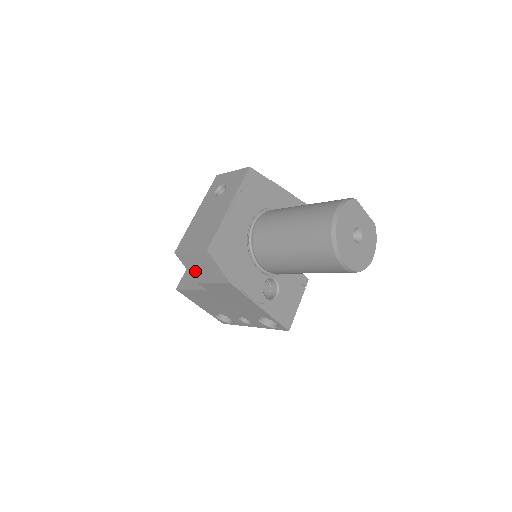
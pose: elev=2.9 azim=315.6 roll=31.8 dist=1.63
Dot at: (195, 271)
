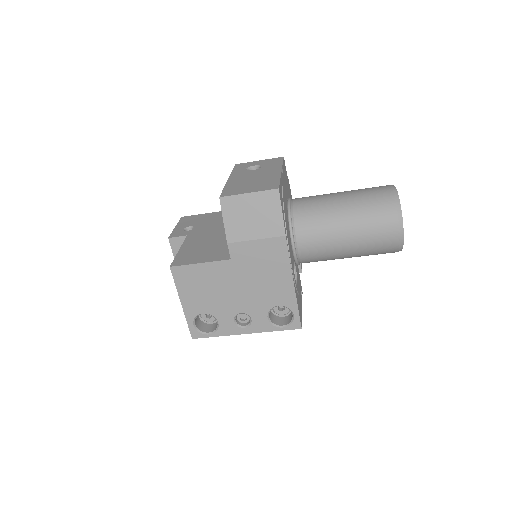
Dot at: (237, 224)
